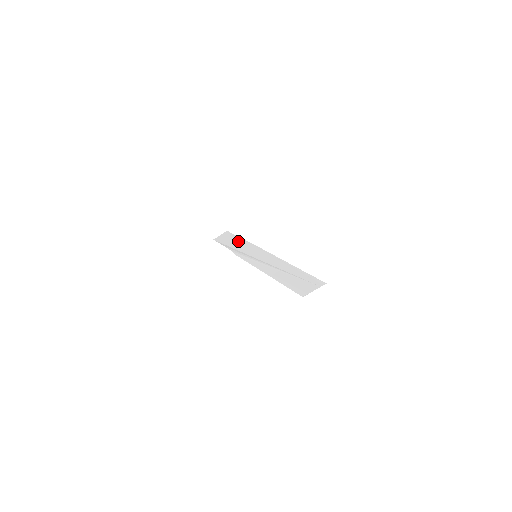
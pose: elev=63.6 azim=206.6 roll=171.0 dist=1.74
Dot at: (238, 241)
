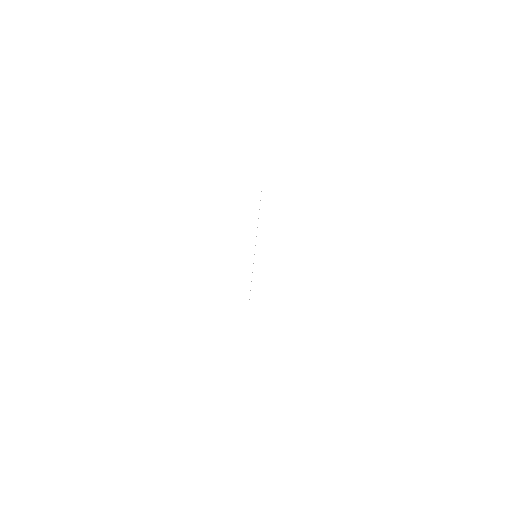
Dot at: occluded
